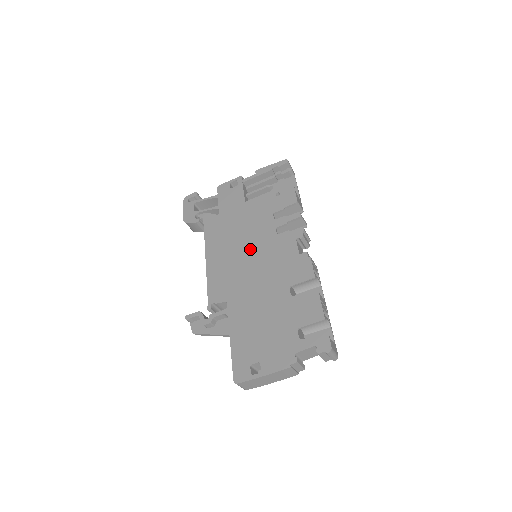
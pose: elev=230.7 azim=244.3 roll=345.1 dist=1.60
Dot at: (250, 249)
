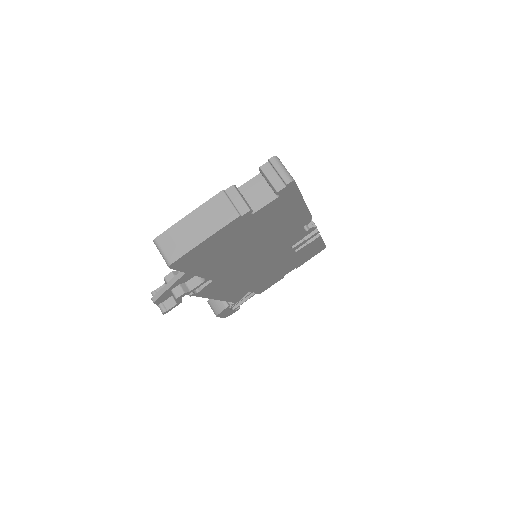
Dot at: occluded
